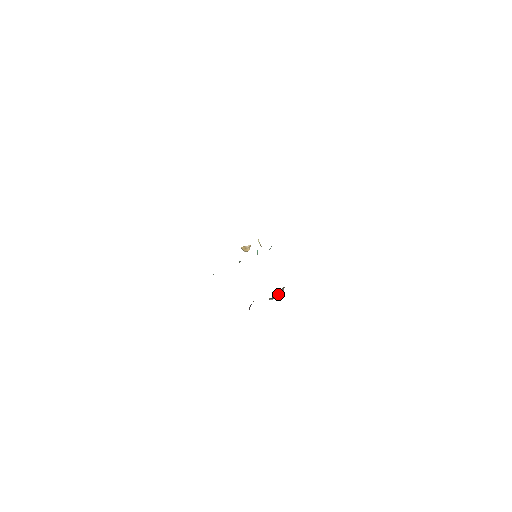
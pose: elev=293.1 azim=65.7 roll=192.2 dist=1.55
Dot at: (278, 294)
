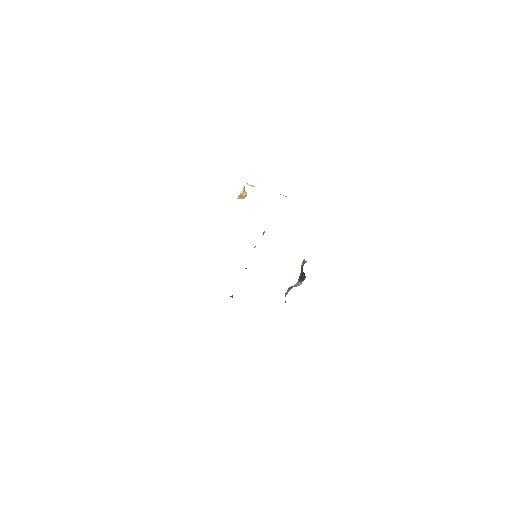
Dot at: (302, 274)
